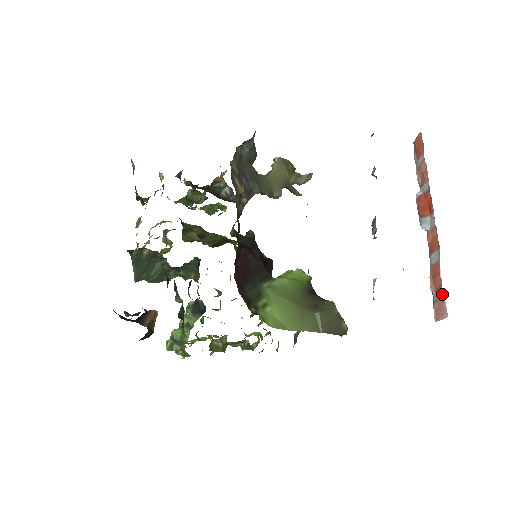
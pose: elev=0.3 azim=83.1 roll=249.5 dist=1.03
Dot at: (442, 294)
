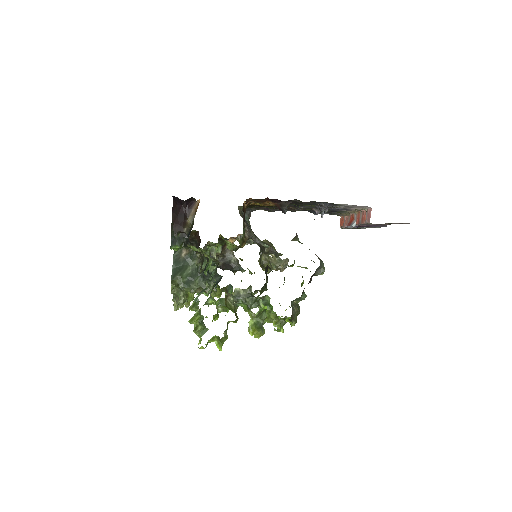
Dot at: (367, 211)
